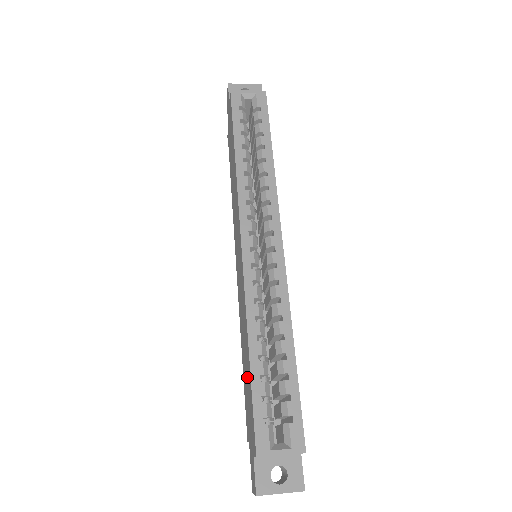
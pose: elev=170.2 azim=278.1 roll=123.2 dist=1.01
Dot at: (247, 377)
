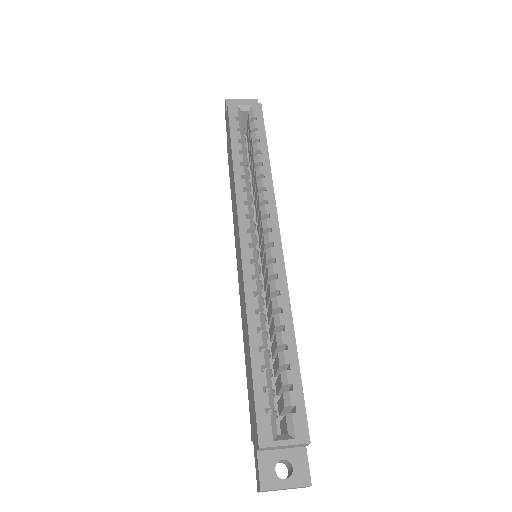
Dot at: (249, 371)
